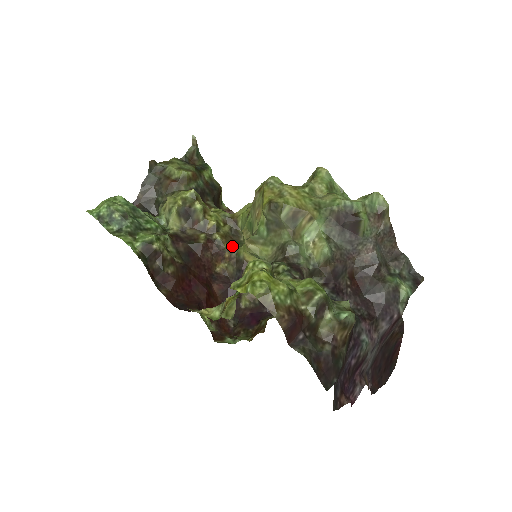
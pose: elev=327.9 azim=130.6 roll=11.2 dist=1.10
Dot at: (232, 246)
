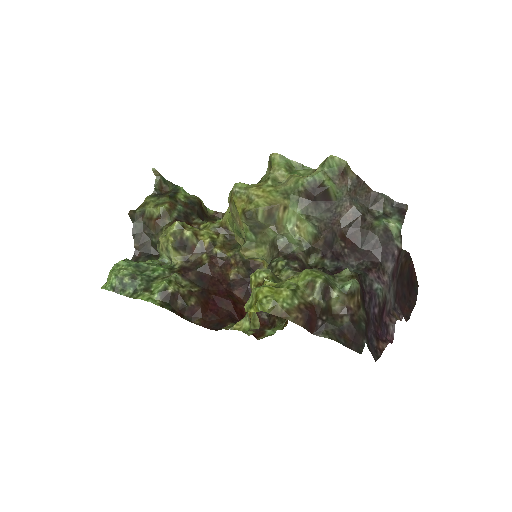
Dot at: (233, 252)
